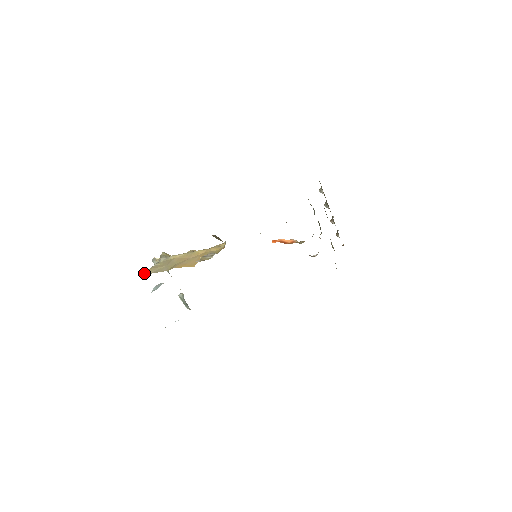
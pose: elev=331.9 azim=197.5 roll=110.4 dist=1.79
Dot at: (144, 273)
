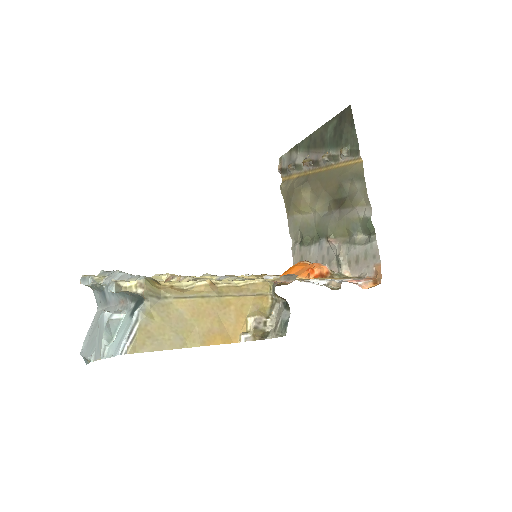
Dot at: (132, 350)
